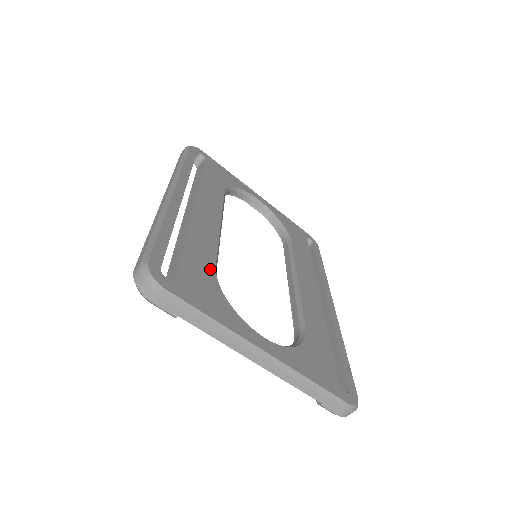
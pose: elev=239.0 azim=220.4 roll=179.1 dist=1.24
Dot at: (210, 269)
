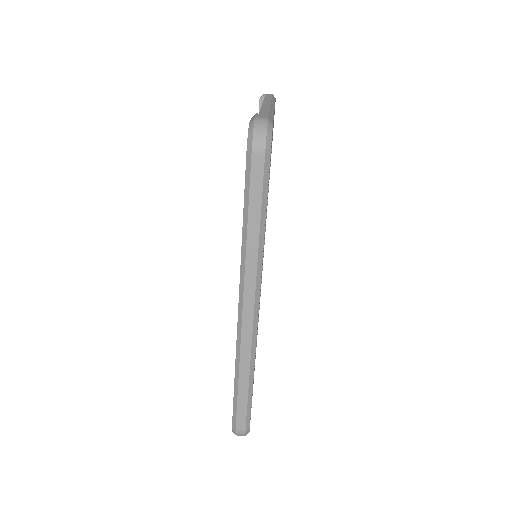
Dot at: occluded
